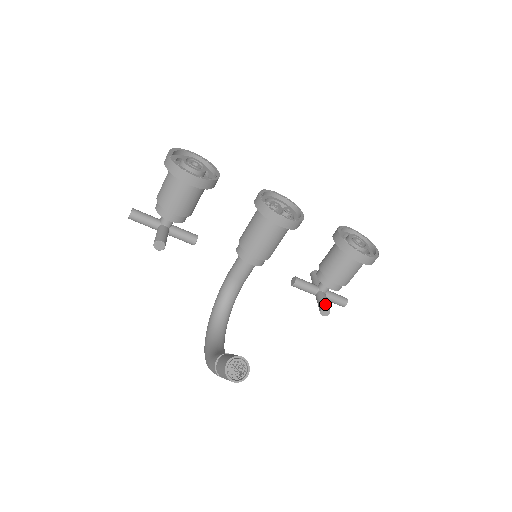
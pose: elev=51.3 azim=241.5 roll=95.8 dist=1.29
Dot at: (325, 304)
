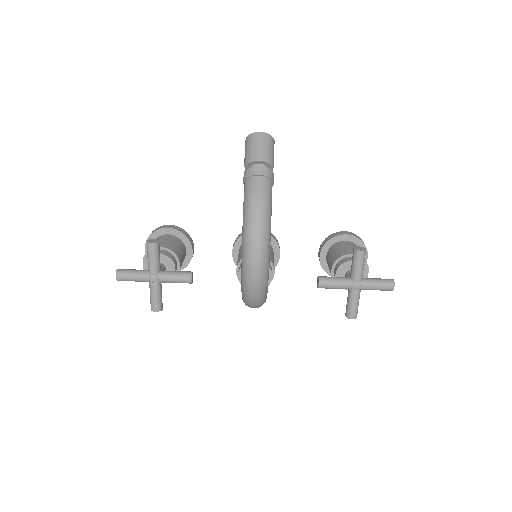
Dot at: occluded
